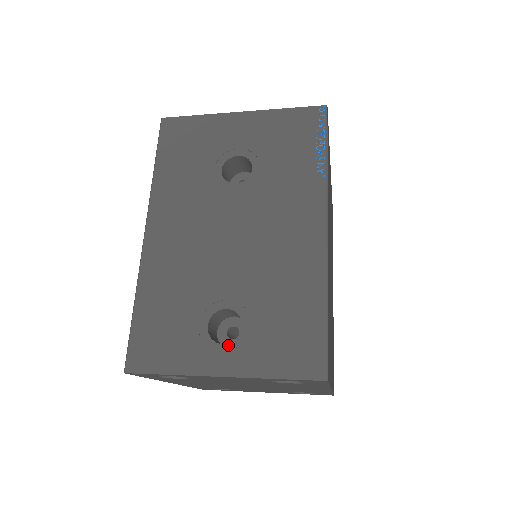
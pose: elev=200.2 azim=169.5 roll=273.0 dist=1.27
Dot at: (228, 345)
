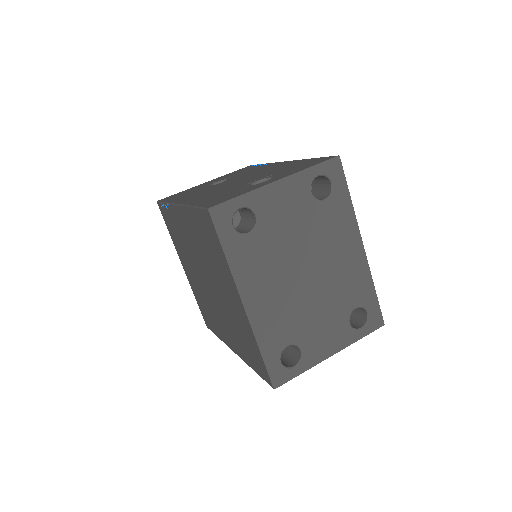
Dot at: (270, 179)
